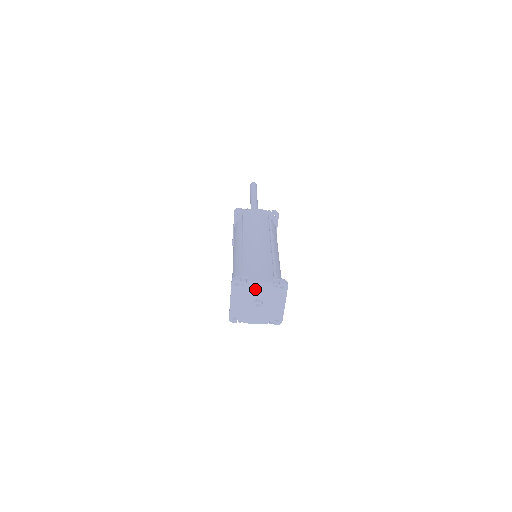
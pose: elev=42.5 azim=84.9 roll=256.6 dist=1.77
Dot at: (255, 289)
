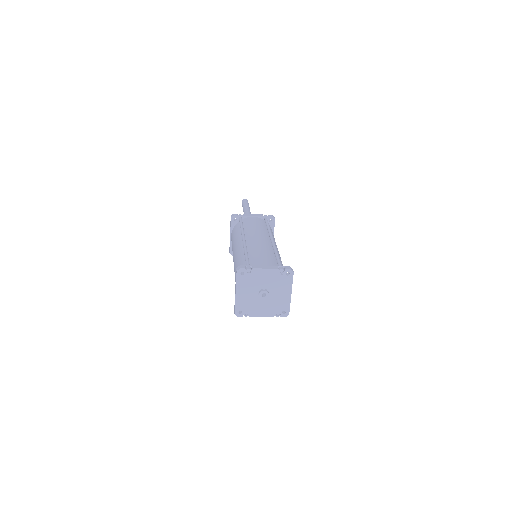
Dot at: (261, 277)
